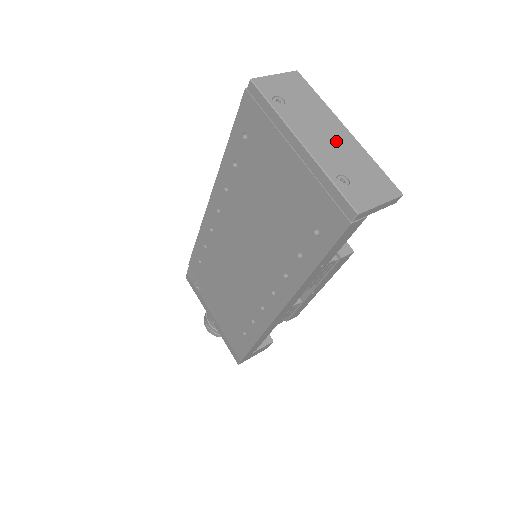
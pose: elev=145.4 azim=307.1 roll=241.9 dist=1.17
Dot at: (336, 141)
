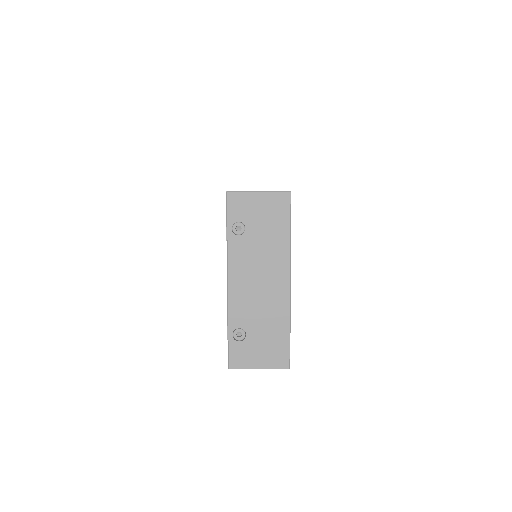
Dot at: (265, 293)
